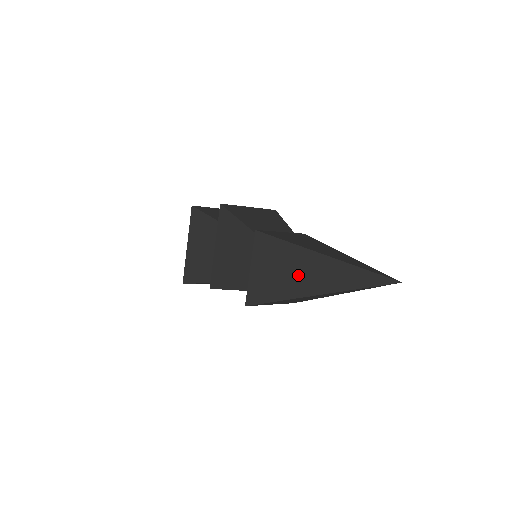
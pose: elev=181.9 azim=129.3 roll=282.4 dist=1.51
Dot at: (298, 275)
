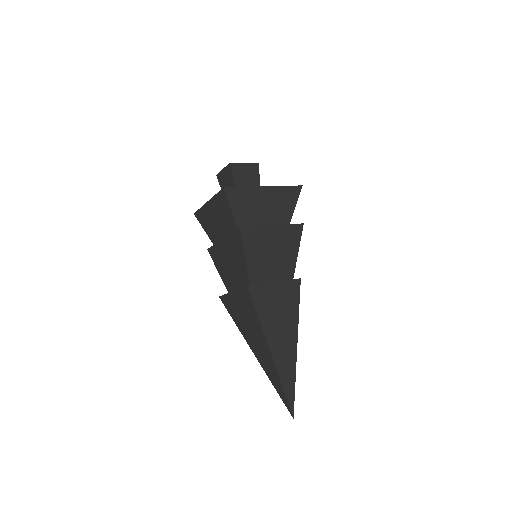
Dot at: (253, 338)
